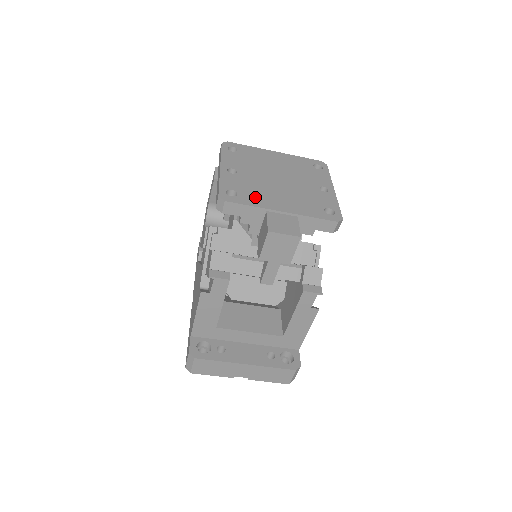
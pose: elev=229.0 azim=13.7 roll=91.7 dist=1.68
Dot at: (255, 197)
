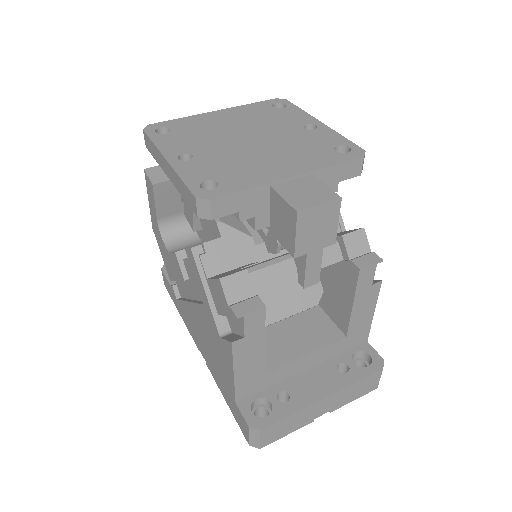
Dot at: (243, 175)
